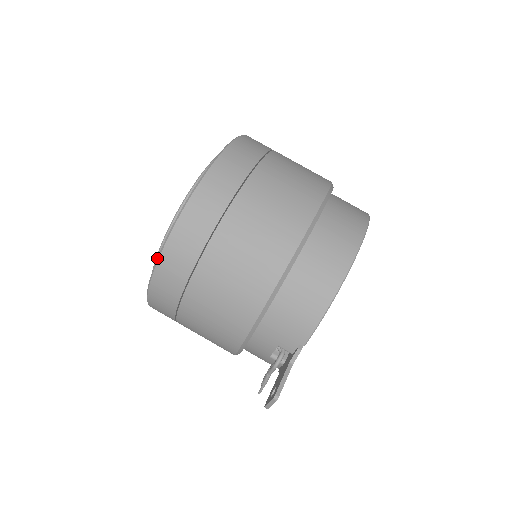
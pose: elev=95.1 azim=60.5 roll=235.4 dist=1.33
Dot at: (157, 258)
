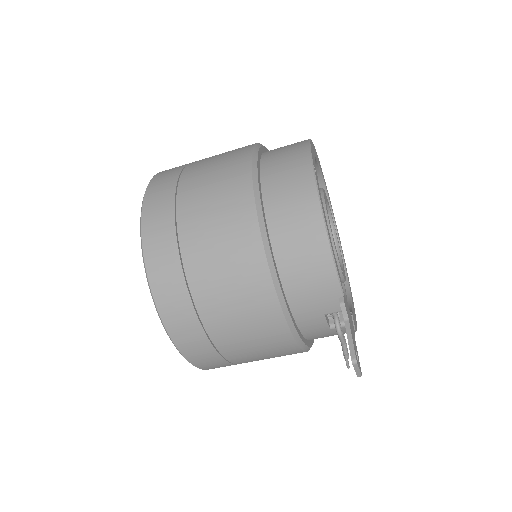
Dot at: occluded
